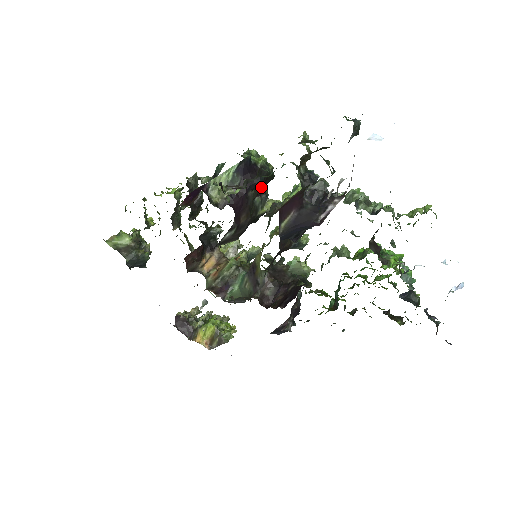
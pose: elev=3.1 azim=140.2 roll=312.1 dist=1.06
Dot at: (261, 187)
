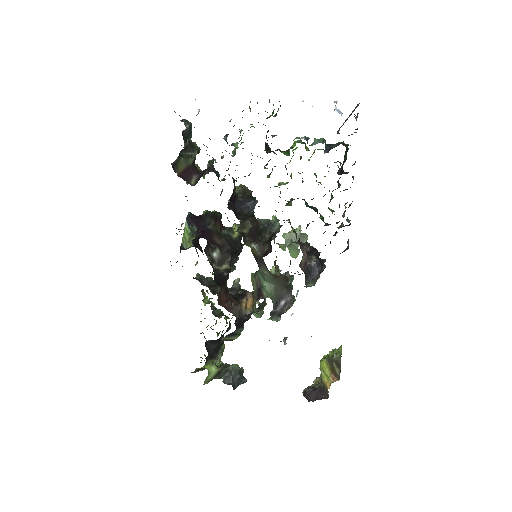
Dot at: (216, 222)
